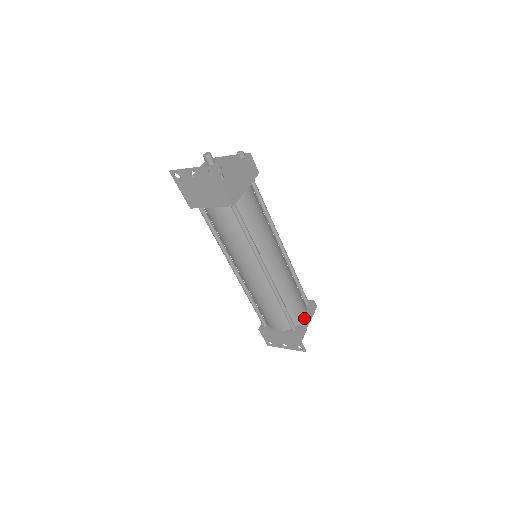
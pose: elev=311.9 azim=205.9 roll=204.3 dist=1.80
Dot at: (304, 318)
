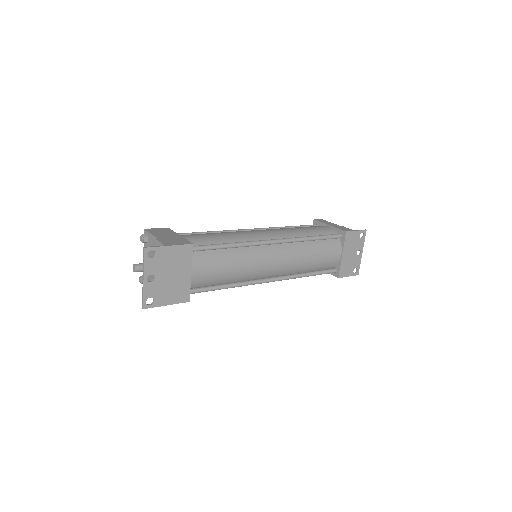
Dot at: (330, 227)
